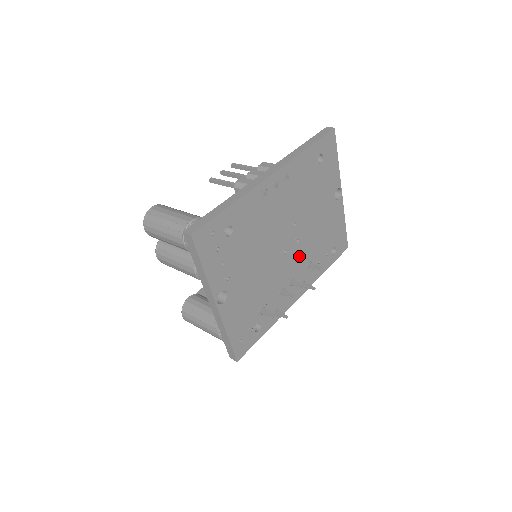
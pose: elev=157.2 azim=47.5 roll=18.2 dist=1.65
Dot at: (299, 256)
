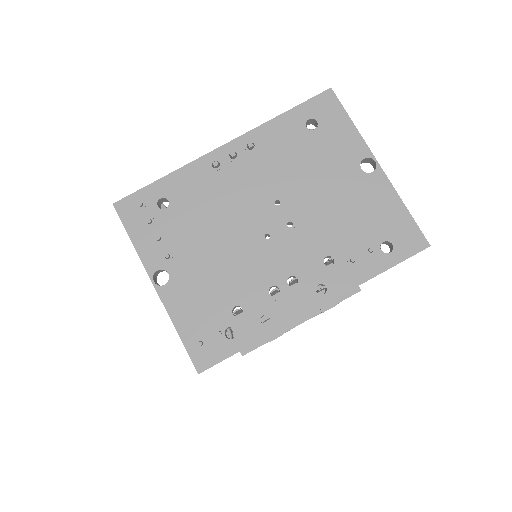
Dot at: (300, 246)
